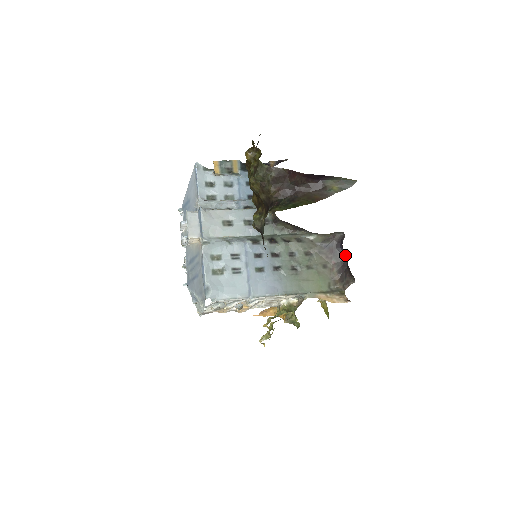
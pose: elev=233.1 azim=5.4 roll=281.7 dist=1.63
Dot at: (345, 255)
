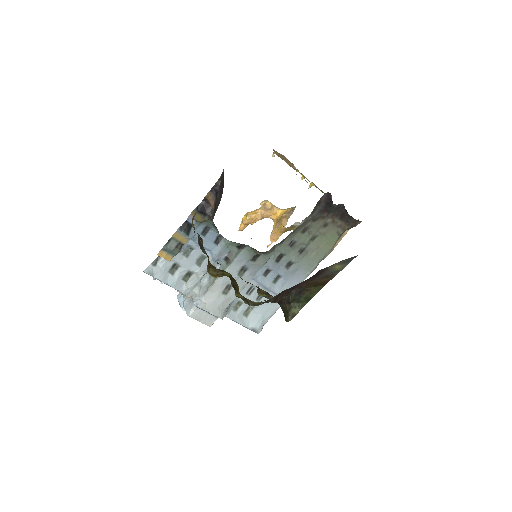
Dot at: (339, 205)
